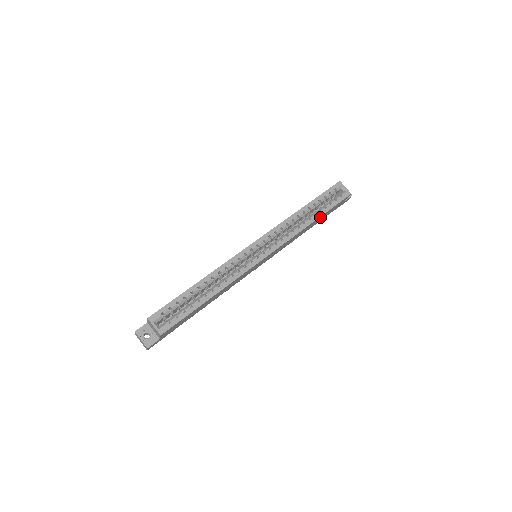
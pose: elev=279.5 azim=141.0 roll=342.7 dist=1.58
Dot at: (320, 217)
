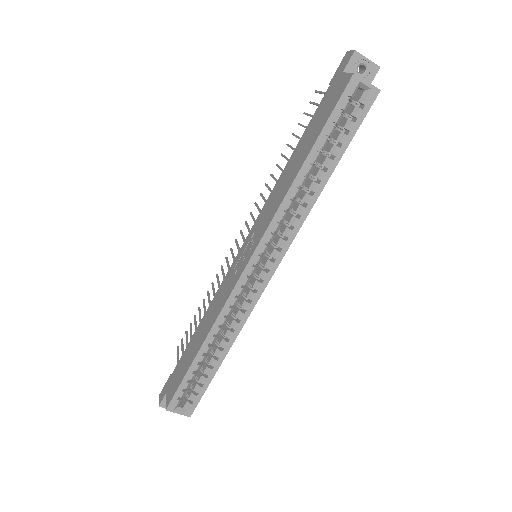
Dot at: (334, 161)
